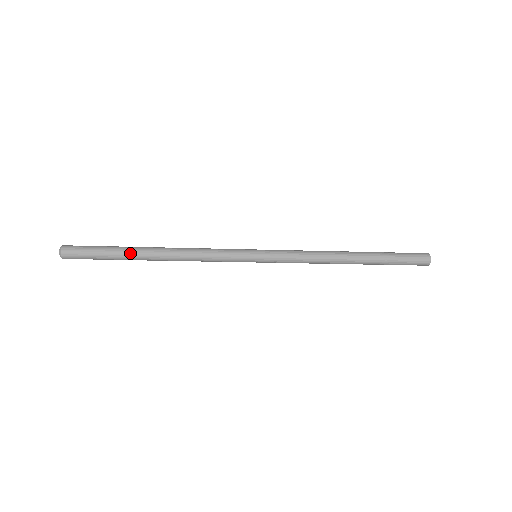
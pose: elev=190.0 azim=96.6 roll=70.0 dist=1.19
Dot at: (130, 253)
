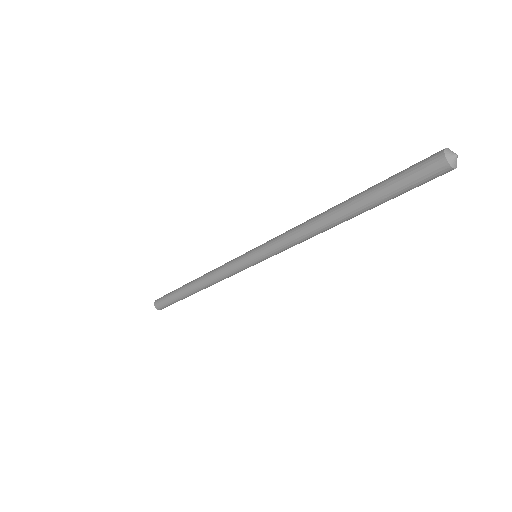
Dot at: (181, 292)
